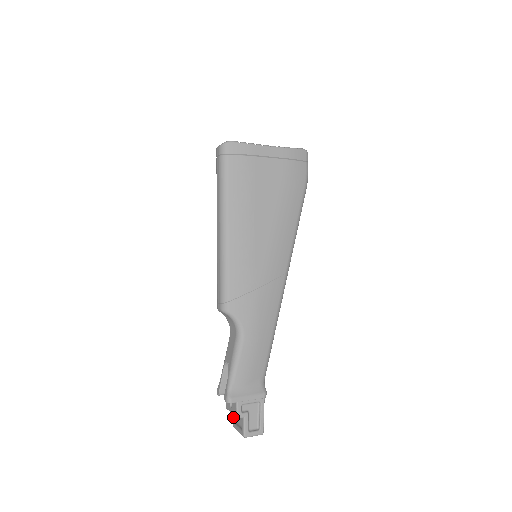
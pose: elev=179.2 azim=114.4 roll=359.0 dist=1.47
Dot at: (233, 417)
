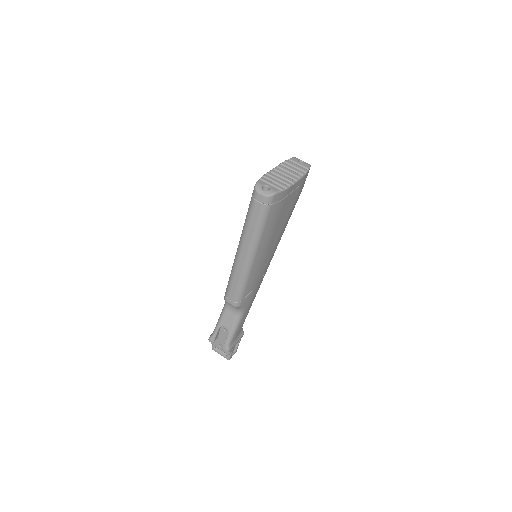
Dot at: (214, 346)
